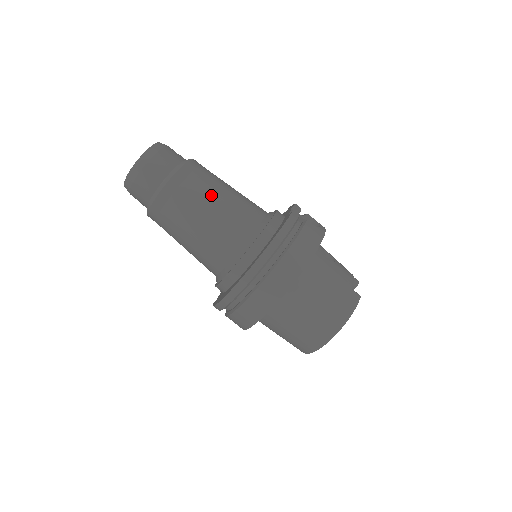
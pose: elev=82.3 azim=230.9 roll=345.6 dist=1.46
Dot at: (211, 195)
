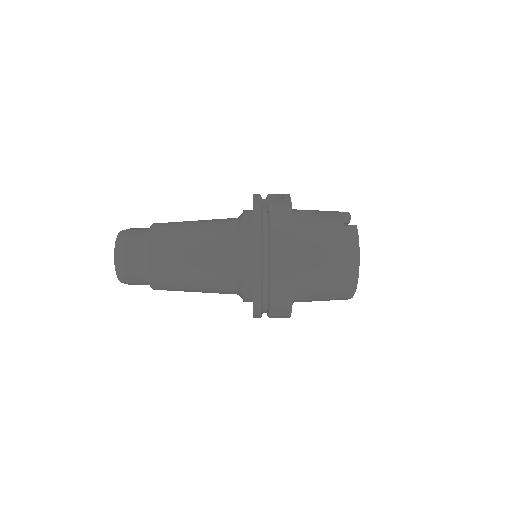
Dot at: (185, 241)
